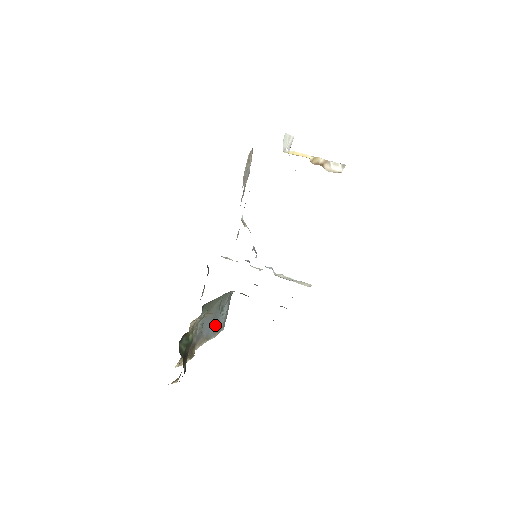
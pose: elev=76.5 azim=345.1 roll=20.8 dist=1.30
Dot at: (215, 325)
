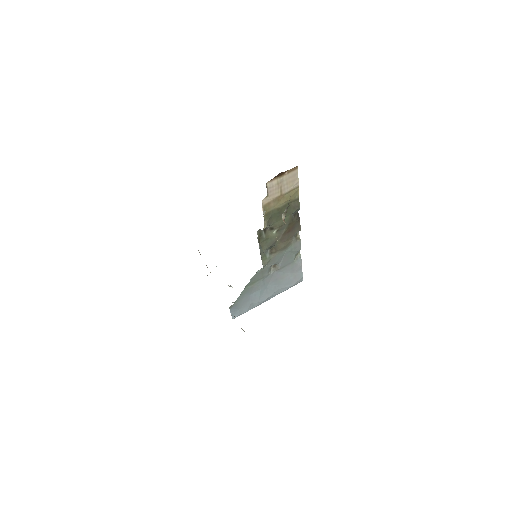
Dot at: occluded
